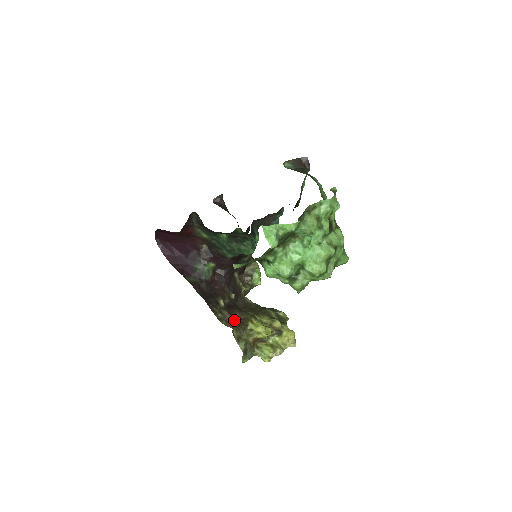
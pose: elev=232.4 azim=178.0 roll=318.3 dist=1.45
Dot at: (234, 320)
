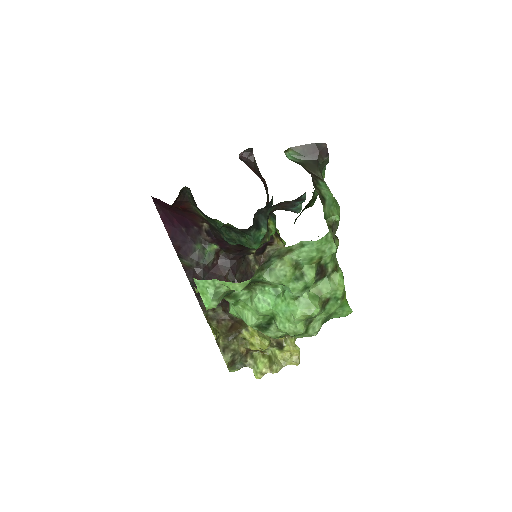
Dot at: (228, 321)
